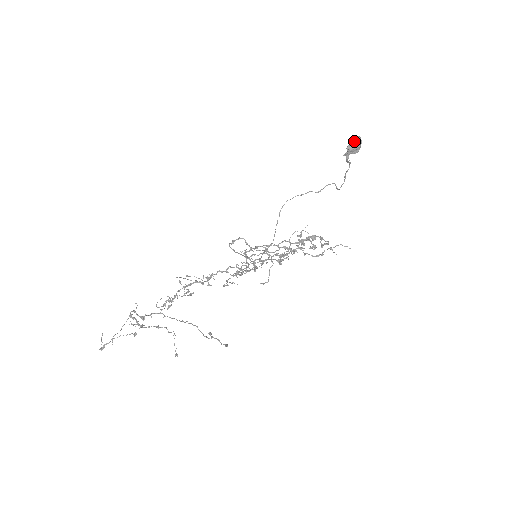
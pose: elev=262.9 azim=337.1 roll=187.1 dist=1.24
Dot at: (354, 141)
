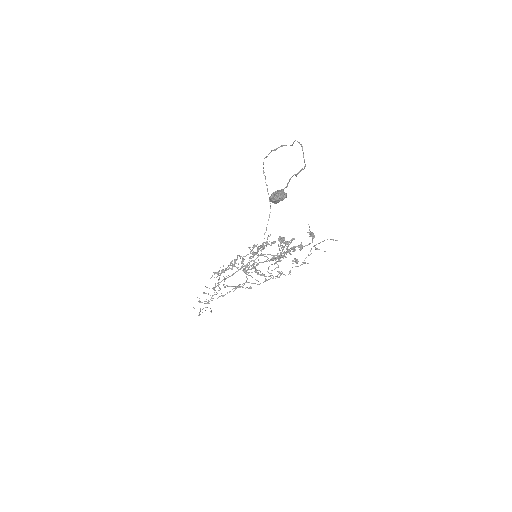
Dot at: (273, 200)
